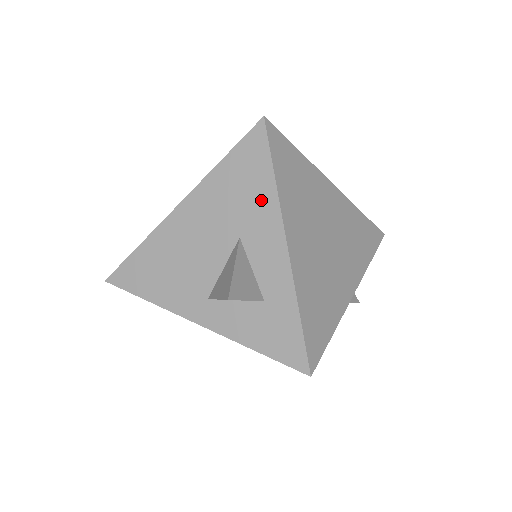
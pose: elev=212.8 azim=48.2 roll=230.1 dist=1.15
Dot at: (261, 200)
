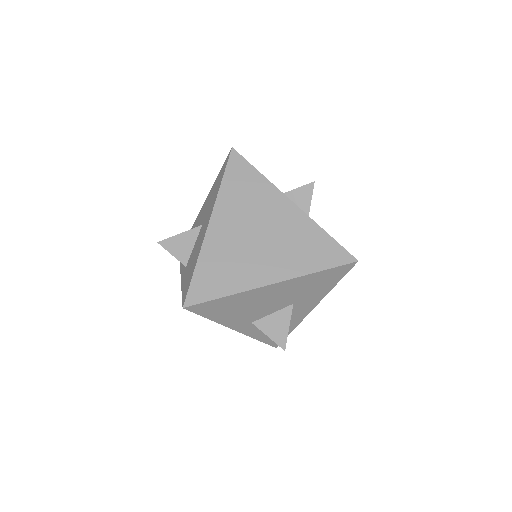
Dot at: (319, 293)
